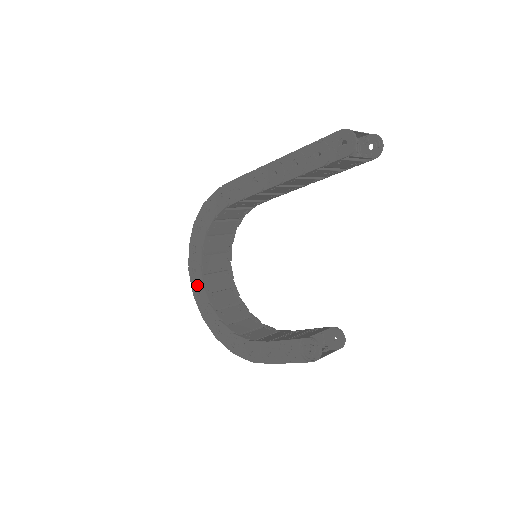
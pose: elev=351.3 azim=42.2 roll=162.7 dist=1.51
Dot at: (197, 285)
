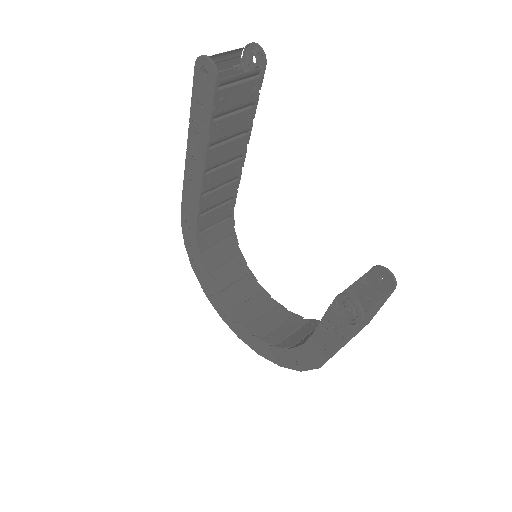
Dot at: (234, 325)
